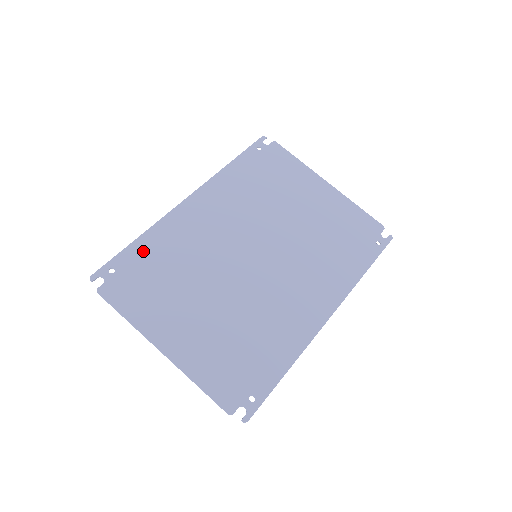
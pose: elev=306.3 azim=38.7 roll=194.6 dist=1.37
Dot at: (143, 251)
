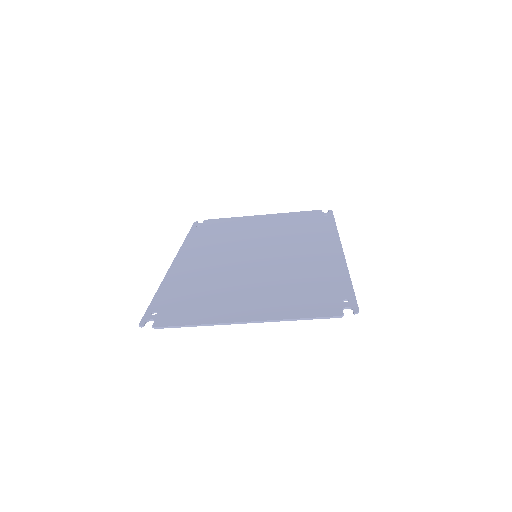
Dot at: (169, 294)
